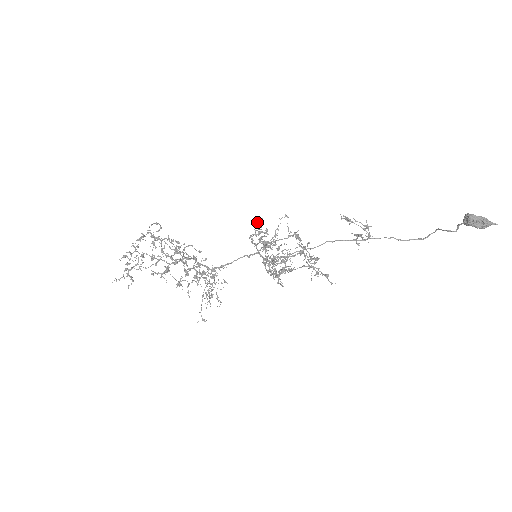
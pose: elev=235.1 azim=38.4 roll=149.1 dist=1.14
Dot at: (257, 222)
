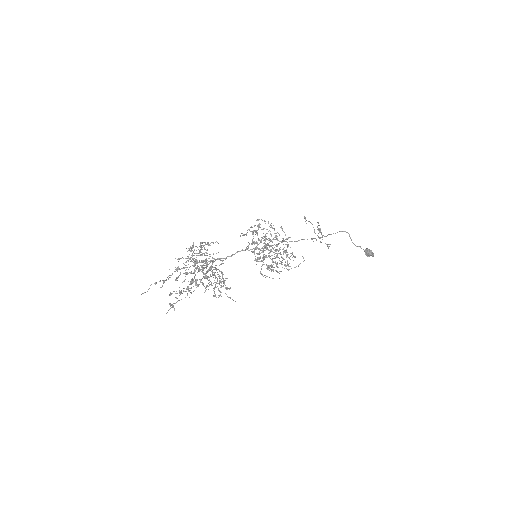
Dot at: (286, 266)
